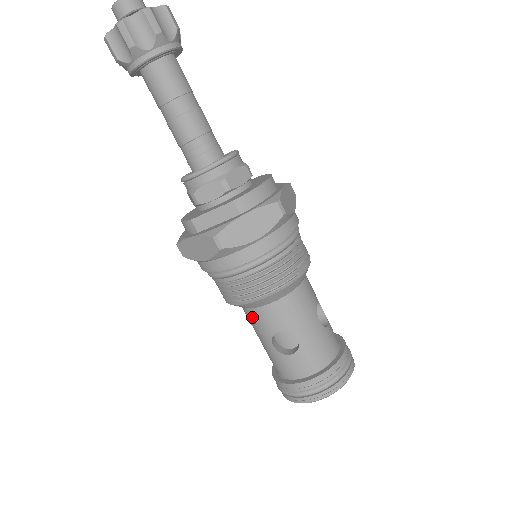
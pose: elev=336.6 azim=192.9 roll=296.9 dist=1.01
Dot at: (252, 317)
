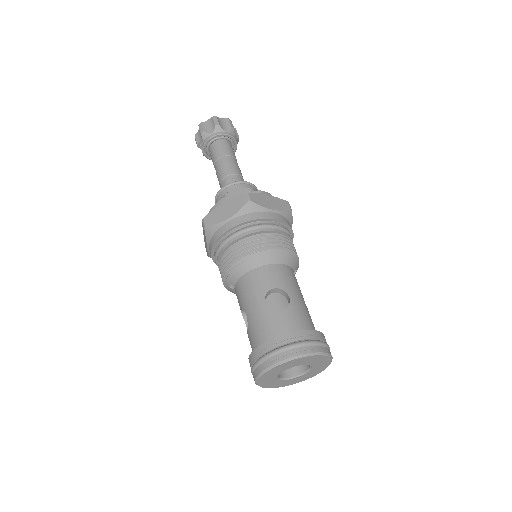
Dot at: (250, 280)
